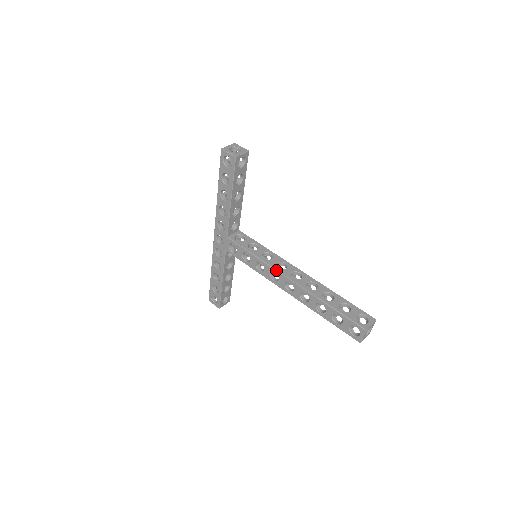
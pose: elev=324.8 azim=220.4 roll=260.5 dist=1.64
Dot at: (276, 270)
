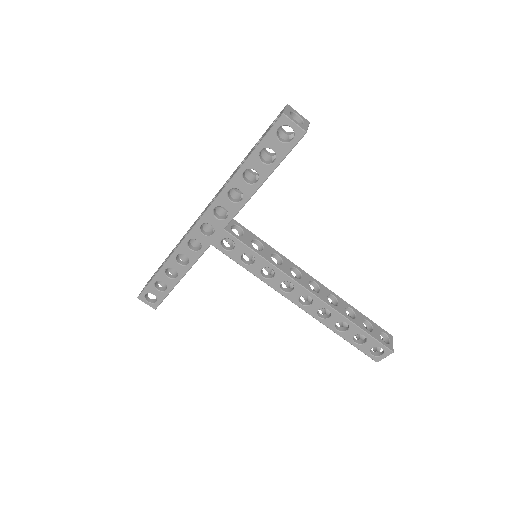
Dot at: (295, 281)
